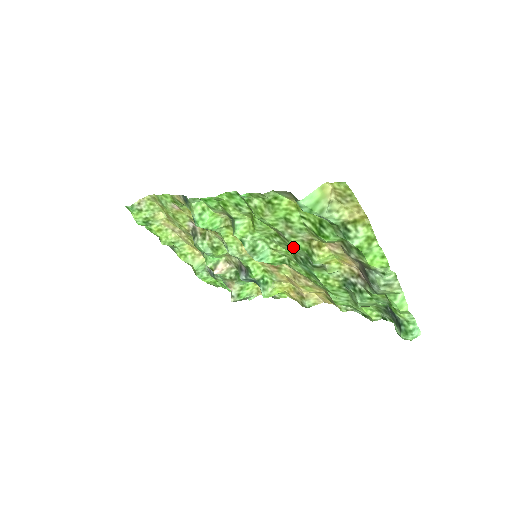
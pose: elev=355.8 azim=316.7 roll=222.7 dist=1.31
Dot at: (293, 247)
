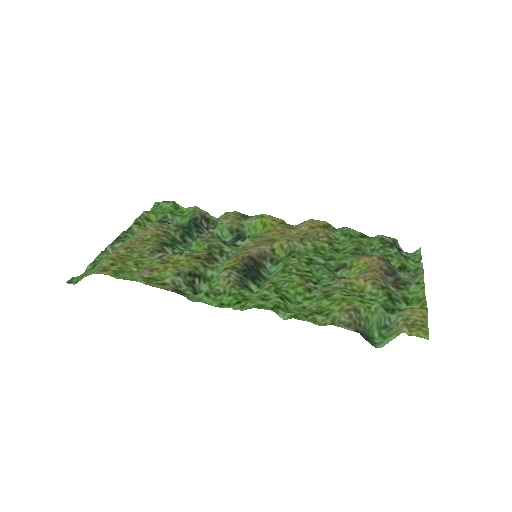
Dot at: (319, 277)
